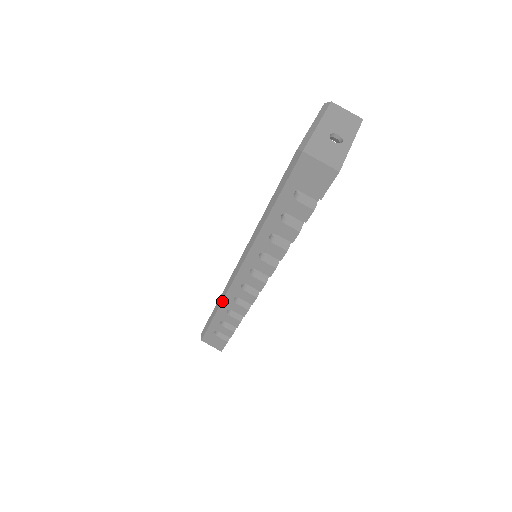
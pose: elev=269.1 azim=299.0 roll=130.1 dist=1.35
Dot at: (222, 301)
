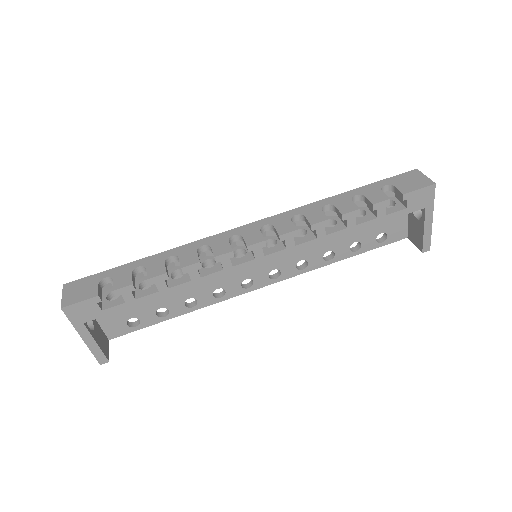
Dot at: (183, 245)
